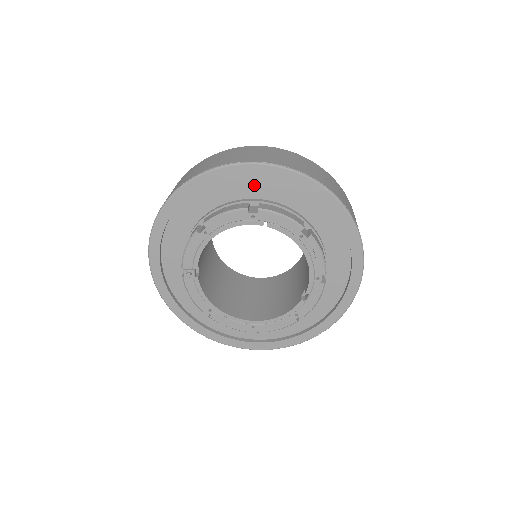
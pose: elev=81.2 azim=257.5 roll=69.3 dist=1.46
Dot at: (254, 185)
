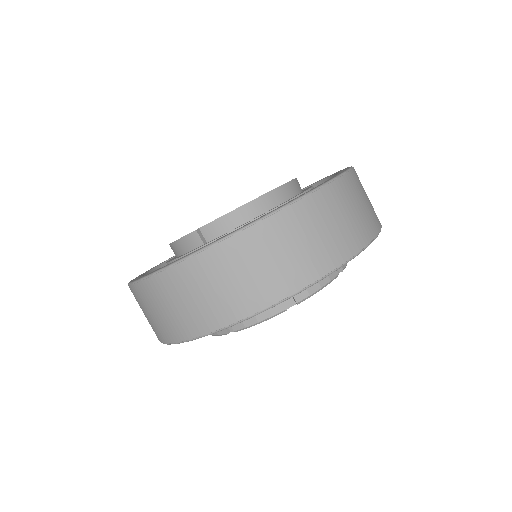
Dot at: occluded
